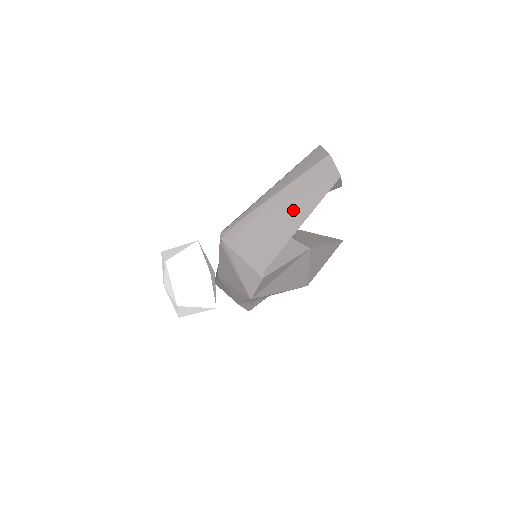
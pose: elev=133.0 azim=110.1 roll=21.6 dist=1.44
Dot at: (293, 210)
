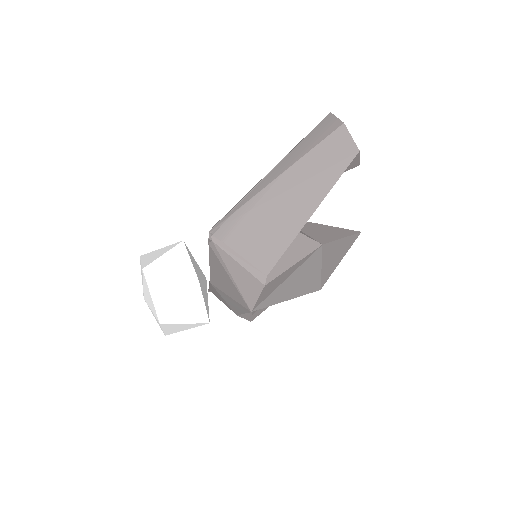
Dot at: (299, 197)
